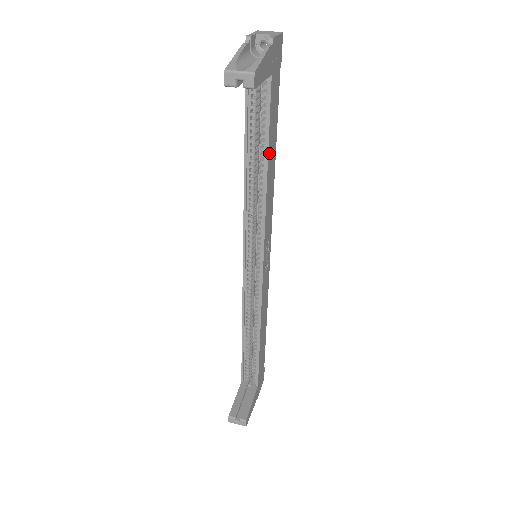
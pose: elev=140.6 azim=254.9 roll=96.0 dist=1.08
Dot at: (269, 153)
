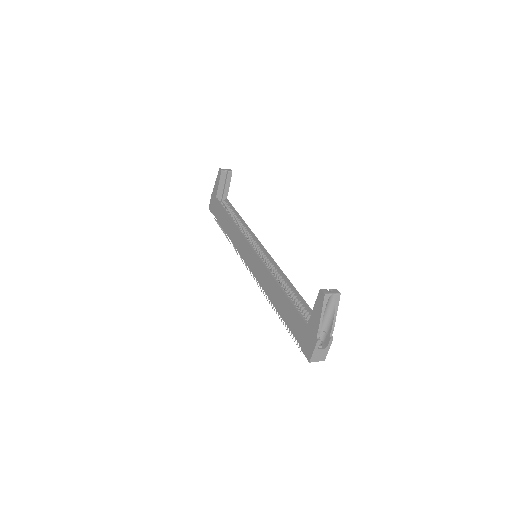
Dot at: (238, 217)
